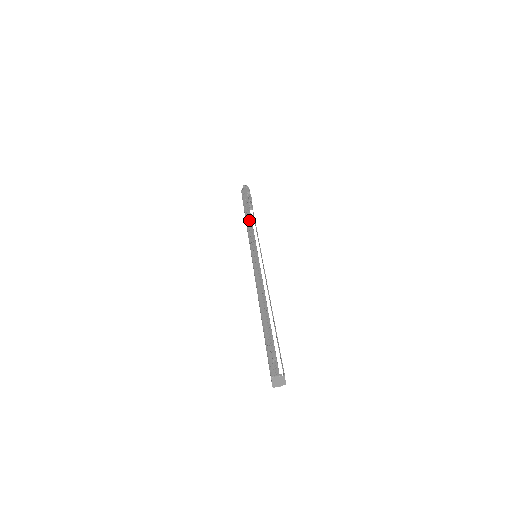
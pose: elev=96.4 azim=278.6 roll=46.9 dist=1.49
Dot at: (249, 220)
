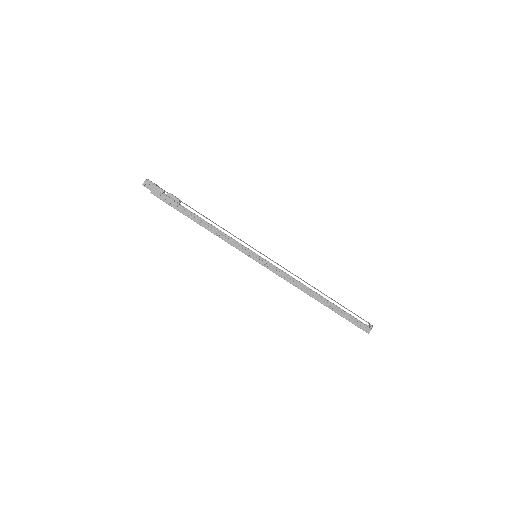
Dot at: (210, 228)
